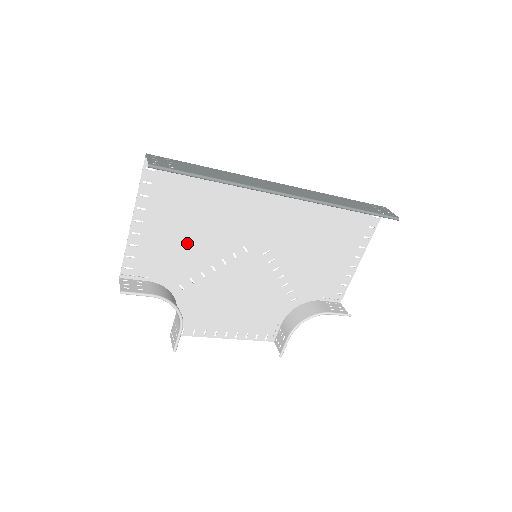
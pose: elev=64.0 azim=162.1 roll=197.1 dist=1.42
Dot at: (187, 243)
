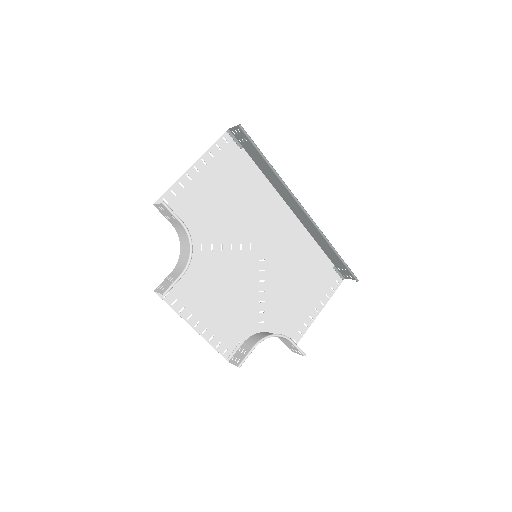
Dot at: (216, 211)
